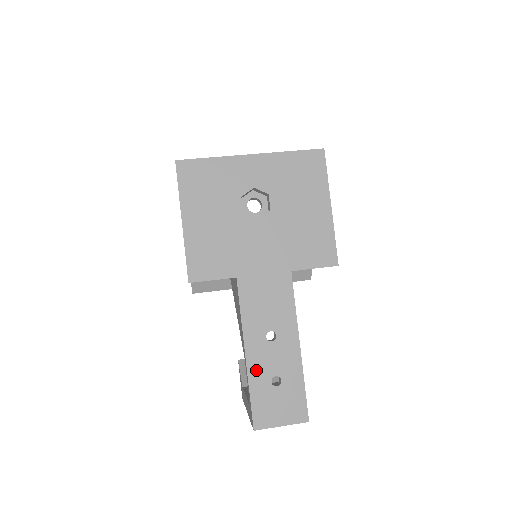
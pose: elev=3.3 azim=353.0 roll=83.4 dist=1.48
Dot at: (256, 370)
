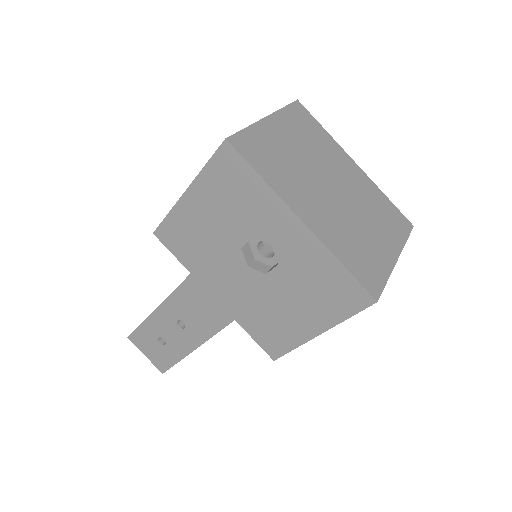
Dot at: (154, 323)
